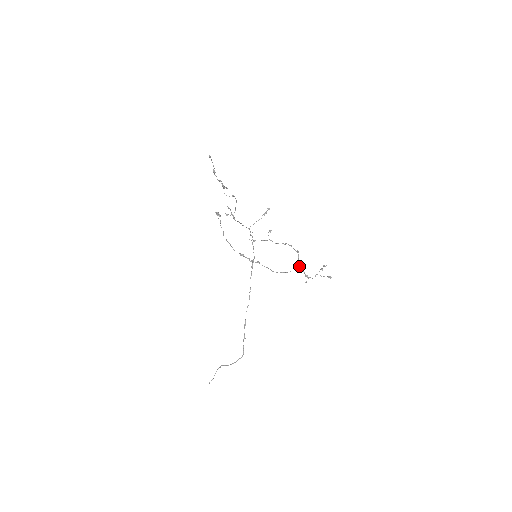
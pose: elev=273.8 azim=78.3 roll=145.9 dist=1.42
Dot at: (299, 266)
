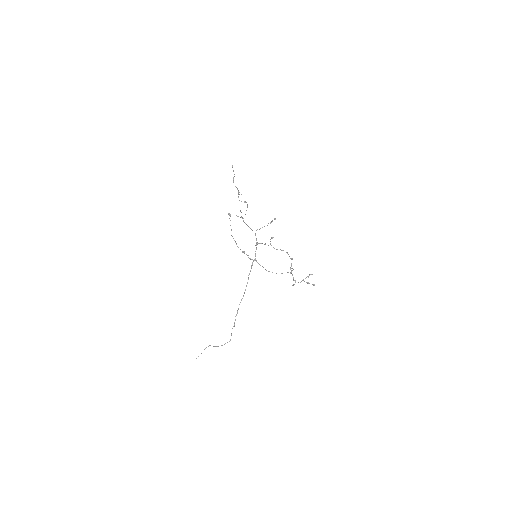
Dot at: occluded
